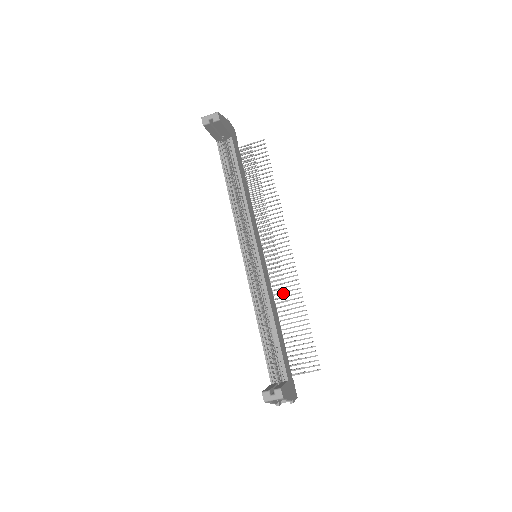
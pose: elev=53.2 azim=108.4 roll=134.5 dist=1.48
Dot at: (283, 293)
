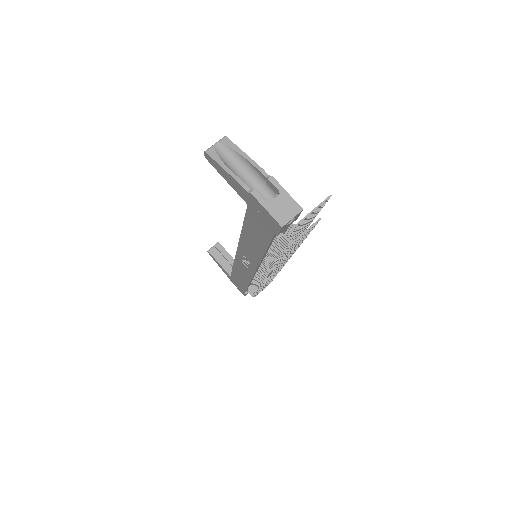
Dot at: (293, 253)
